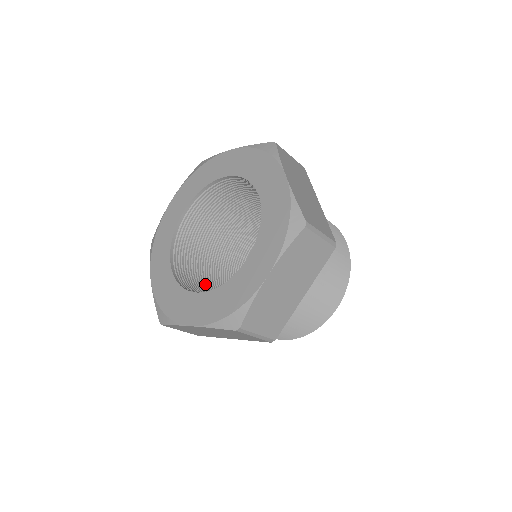
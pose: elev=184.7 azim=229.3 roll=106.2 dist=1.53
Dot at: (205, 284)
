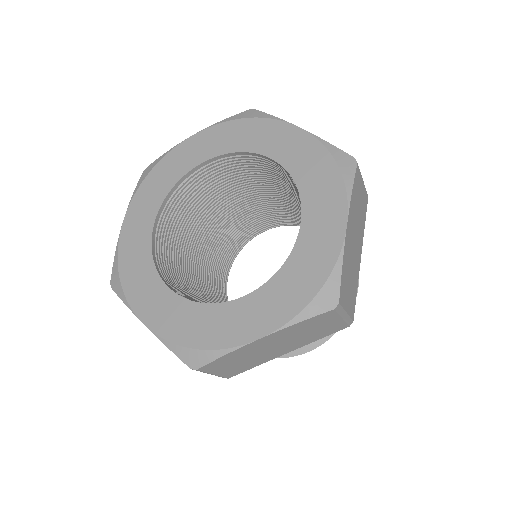
Dot at: (183, 253)
